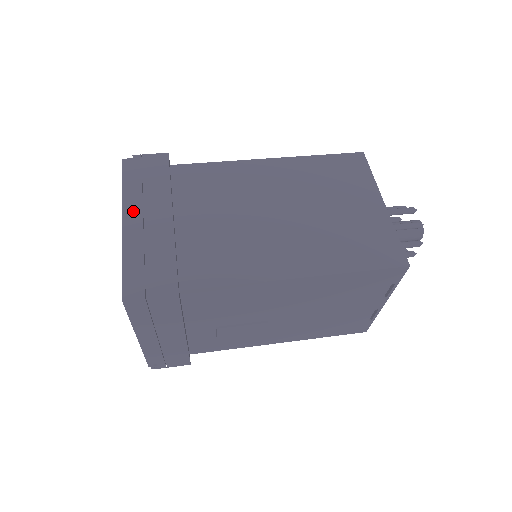
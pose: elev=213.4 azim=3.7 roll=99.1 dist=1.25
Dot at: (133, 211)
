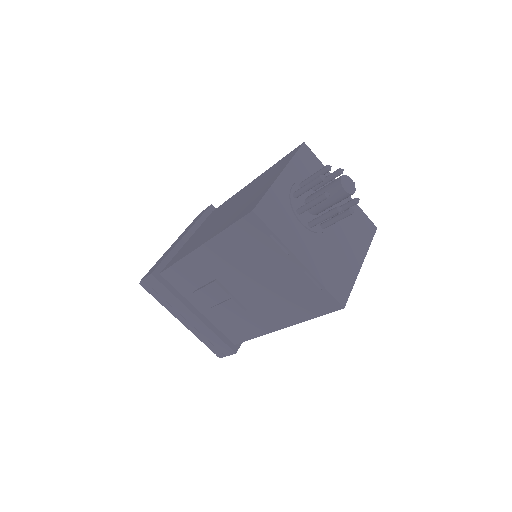
Dot at: (175, 241)
